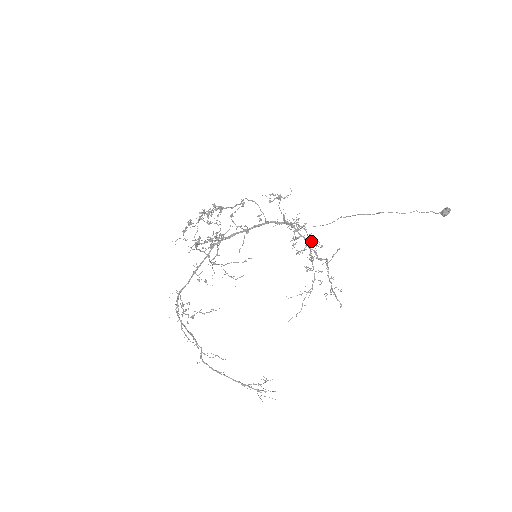
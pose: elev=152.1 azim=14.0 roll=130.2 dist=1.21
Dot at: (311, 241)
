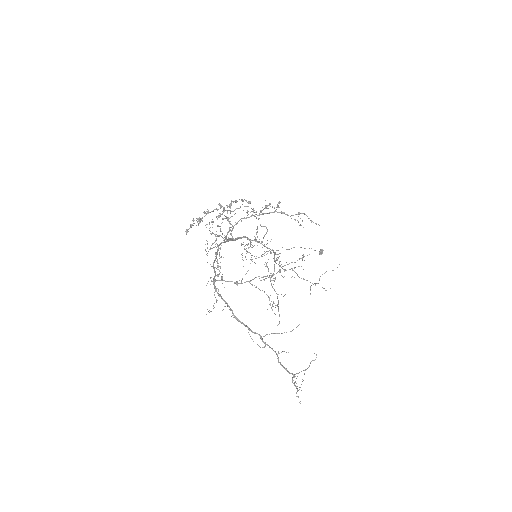
Dot at: (279, 253)
